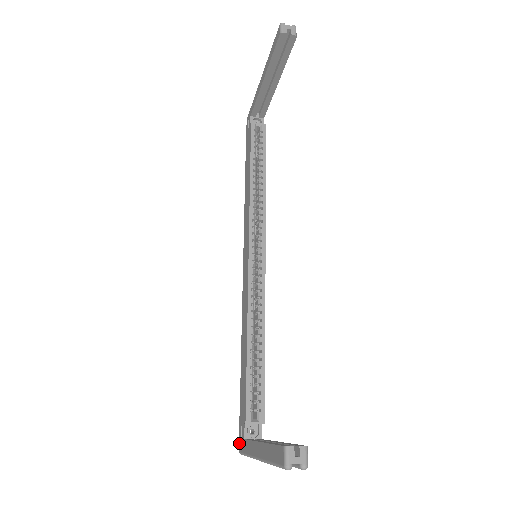
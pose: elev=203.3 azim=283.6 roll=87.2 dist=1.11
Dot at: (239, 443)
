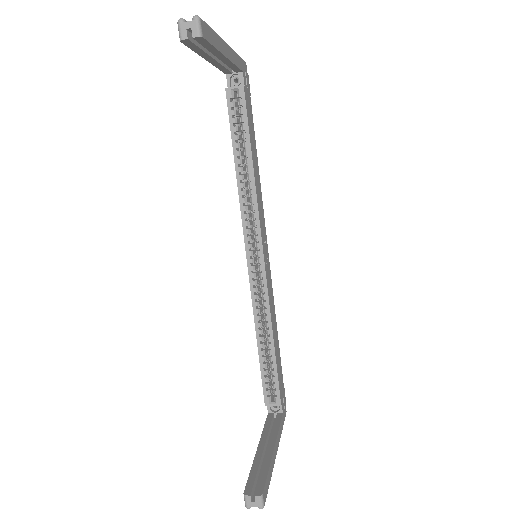
Dot at: occluded
